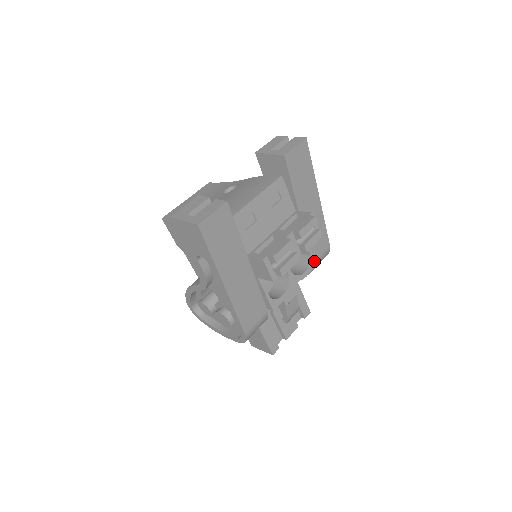
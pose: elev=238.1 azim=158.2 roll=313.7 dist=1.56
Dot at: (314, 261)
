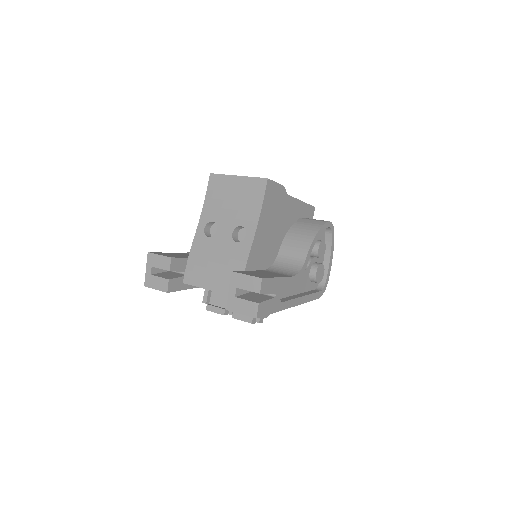
Dot at: occluded
